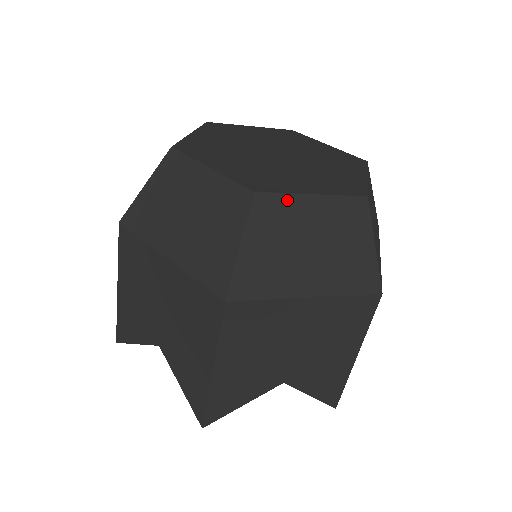
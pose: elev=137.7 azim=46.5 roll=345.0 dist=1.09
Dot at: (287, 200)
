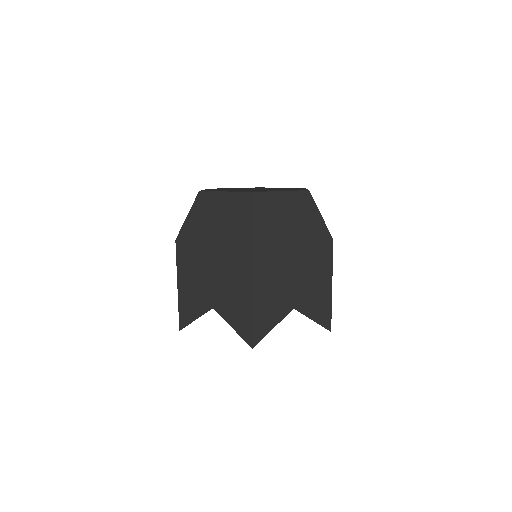
Dot at: (269, 195)
